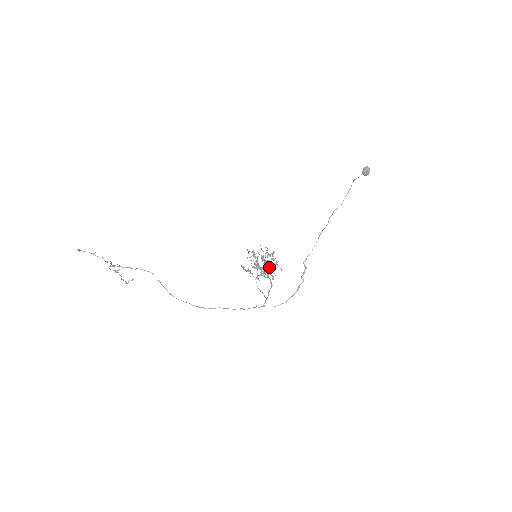
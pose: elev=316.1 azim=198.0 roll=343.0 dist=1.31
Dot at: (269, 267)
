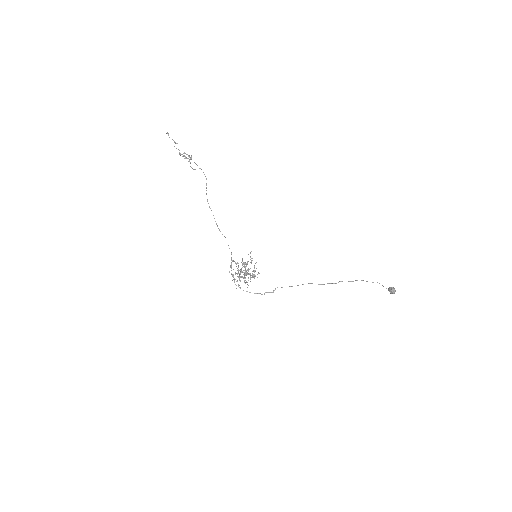
Dot at: occluded
